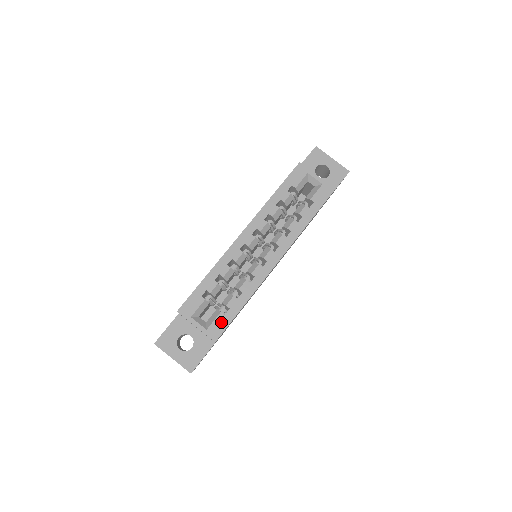
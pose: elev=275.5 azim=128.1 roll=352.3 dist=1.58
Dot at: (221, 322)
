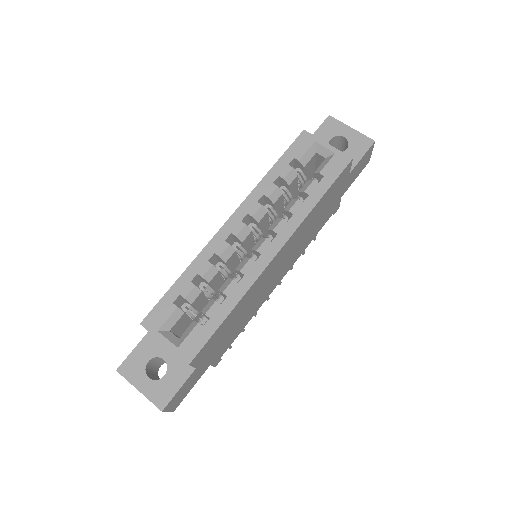
Dot at: (197, 337)
